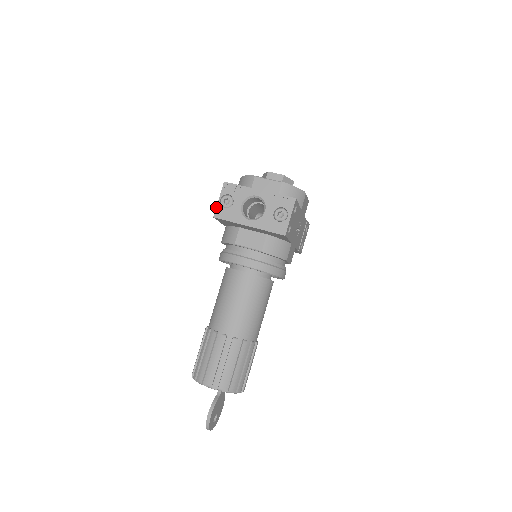
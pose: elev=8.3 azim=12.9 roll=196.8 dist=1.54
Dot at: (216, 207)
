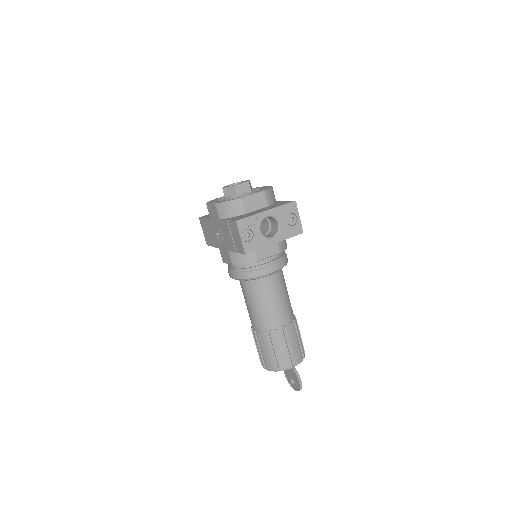
Dot at: (242, 245)
